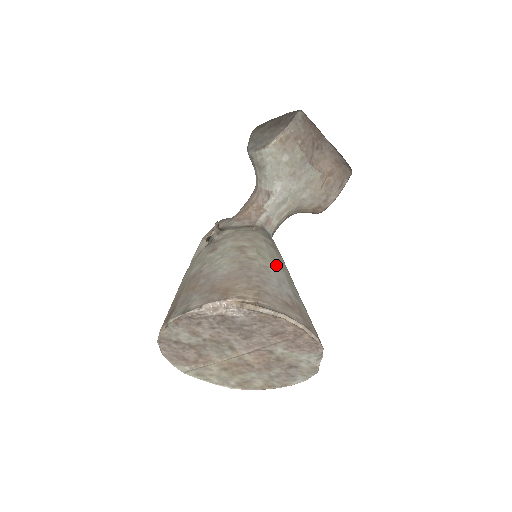
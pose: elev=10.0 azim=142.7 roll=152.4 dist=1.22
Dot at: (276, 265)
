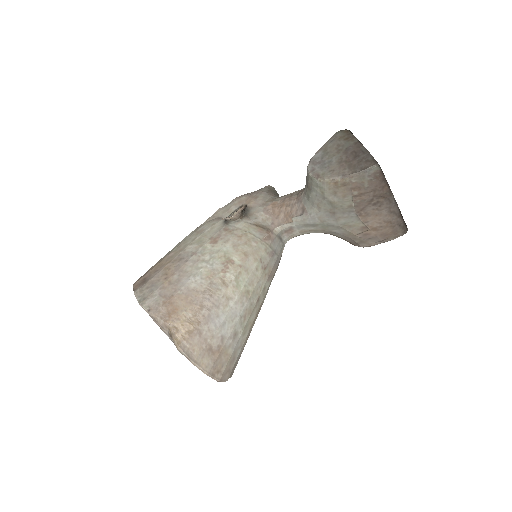
Dot at: (244, 296)
